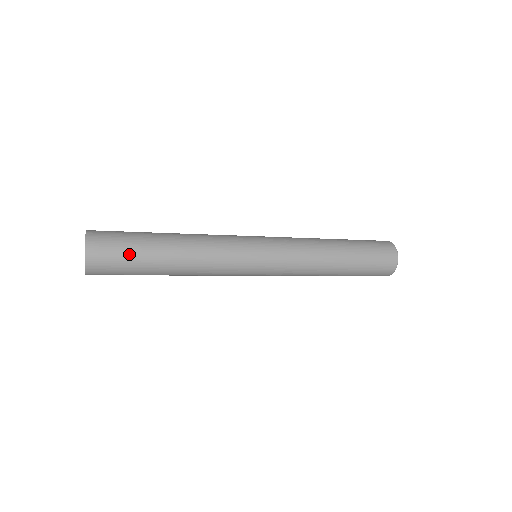
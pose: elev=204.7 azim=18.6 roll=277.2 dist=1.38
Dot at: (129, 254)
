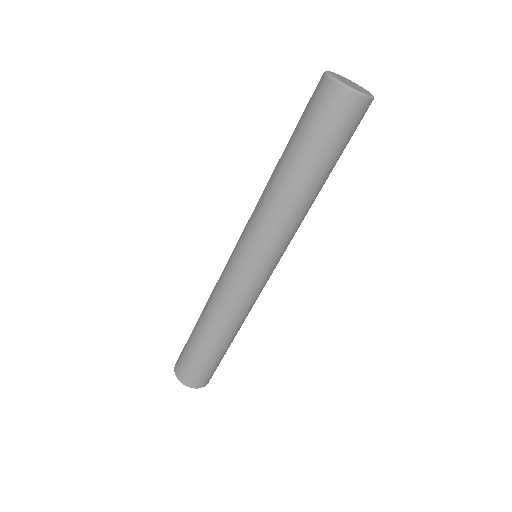
Dot at: (196, 362)
